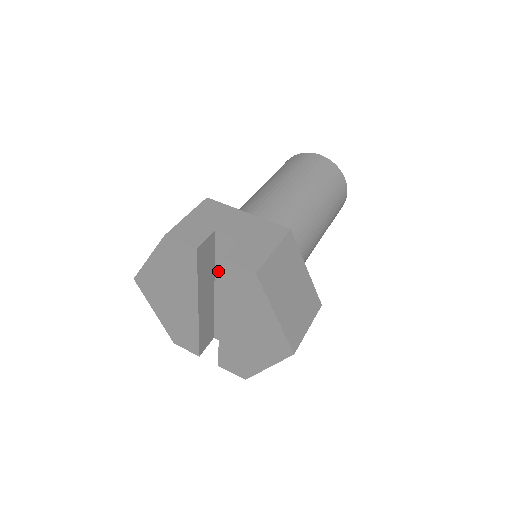
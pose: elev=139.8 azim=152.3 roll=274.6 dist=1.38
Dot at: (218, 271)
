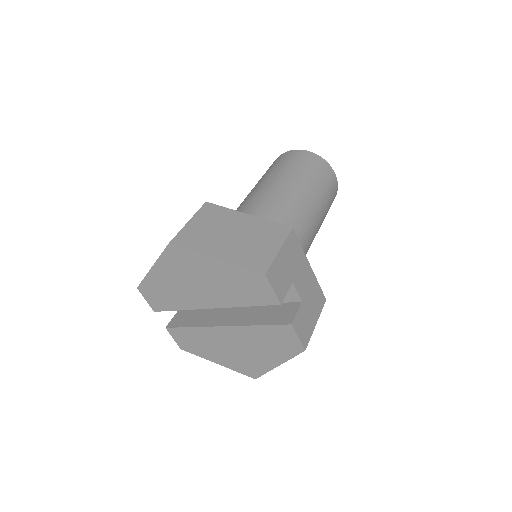
Dot at: occluded
